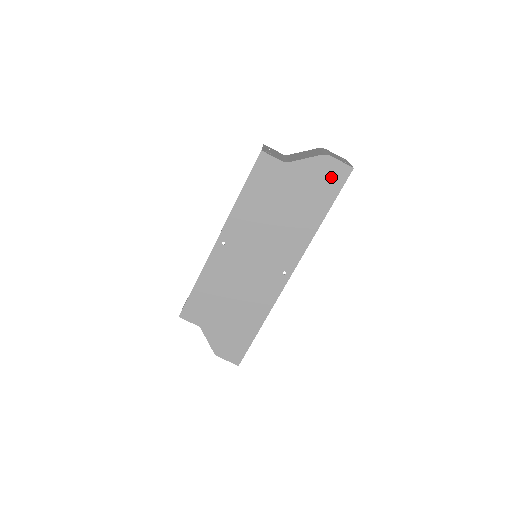
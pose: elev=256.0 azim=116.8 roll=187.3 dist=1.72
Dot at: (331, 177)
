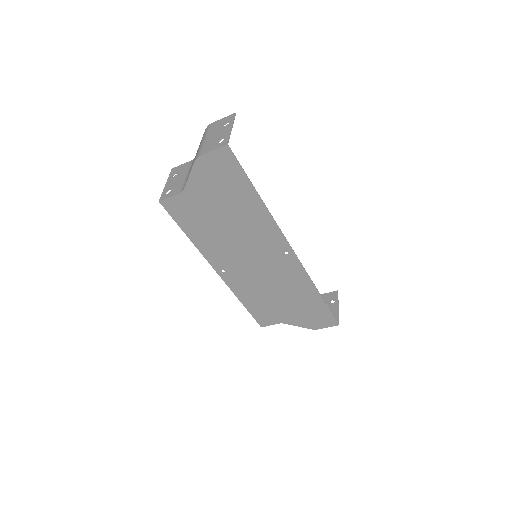
Dot at: (223, 168)
